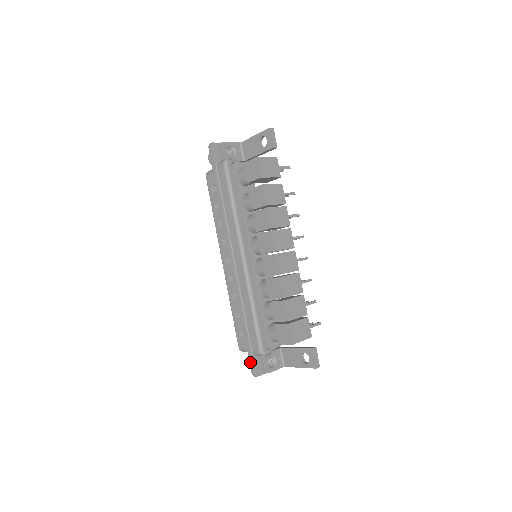
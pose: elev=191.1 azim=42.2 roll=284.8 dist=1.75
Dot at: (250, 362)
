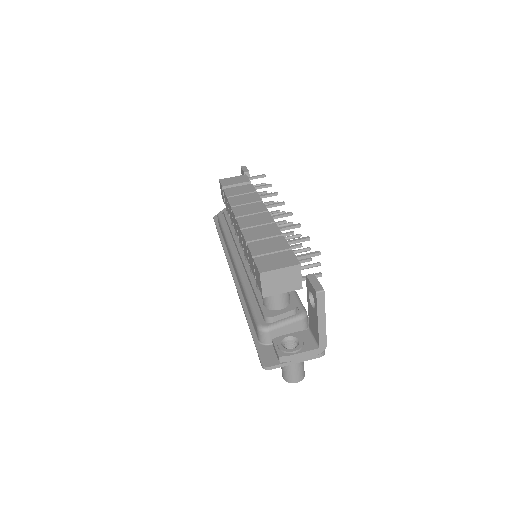
Dot at: occluded
